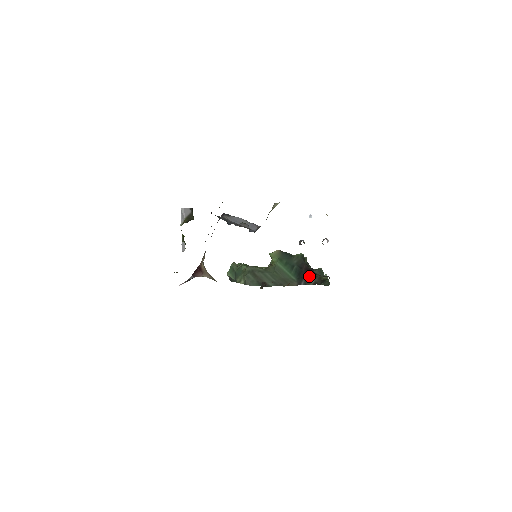
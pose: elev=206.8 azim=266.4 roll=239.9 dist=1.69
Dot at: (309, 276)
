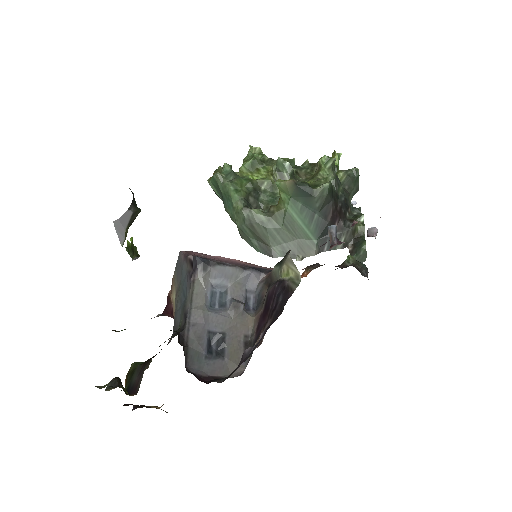
Dot at: (337, 232)
